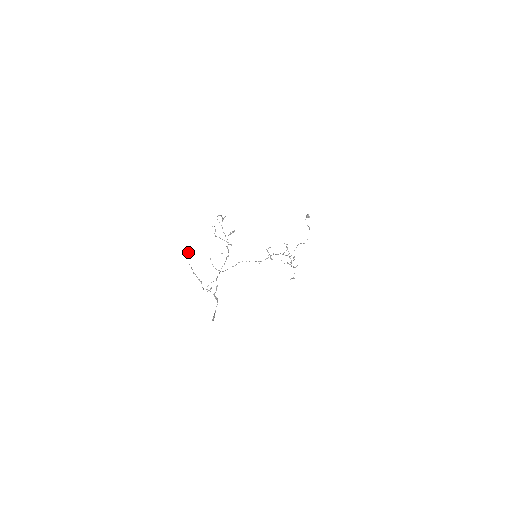
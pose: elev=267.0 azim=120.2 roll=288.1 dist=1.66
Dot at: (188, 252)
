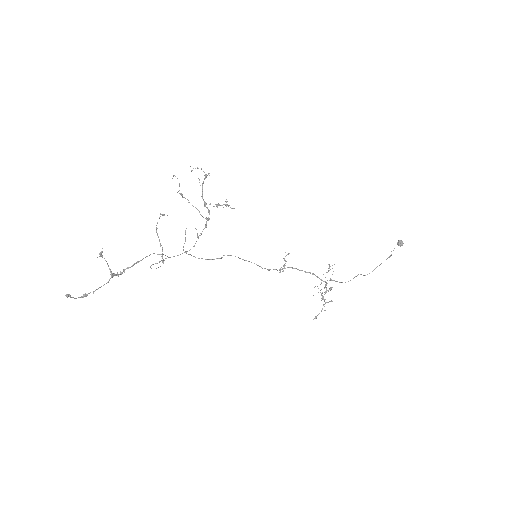
Dot at: occluded
